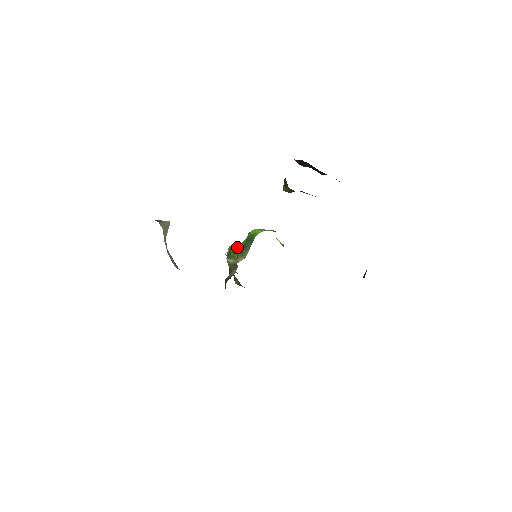
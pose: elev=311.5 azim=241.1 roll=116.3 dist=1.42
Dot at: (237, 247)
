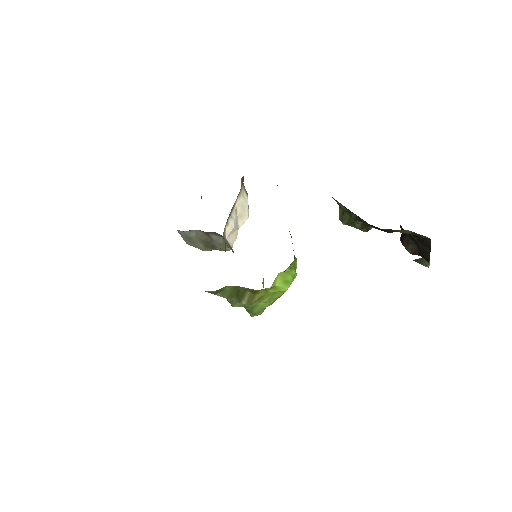
Dot at: occluded
